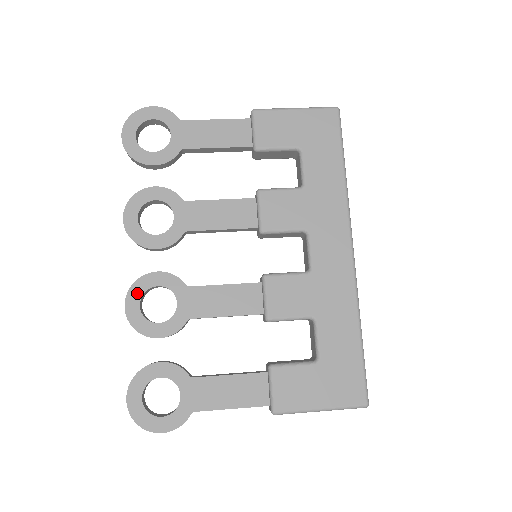
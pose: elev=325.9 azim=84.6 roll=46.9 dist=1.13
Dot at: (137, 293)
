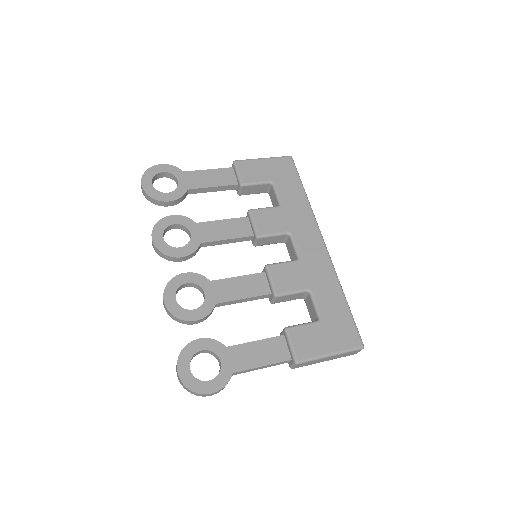
Dot at: (172, 290)
